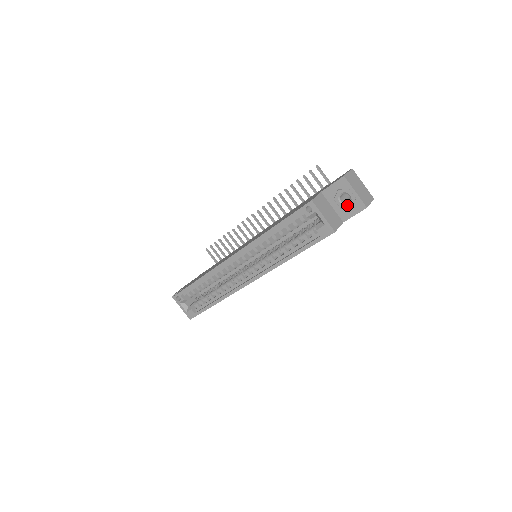
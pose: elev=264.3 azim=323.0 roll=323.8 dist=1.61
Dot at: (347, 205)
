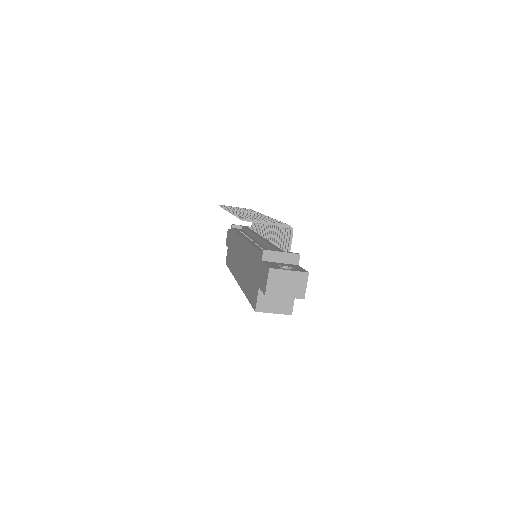
Dot at: occluded
